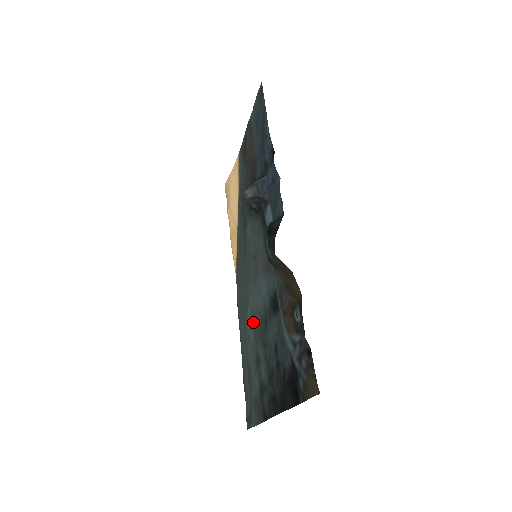
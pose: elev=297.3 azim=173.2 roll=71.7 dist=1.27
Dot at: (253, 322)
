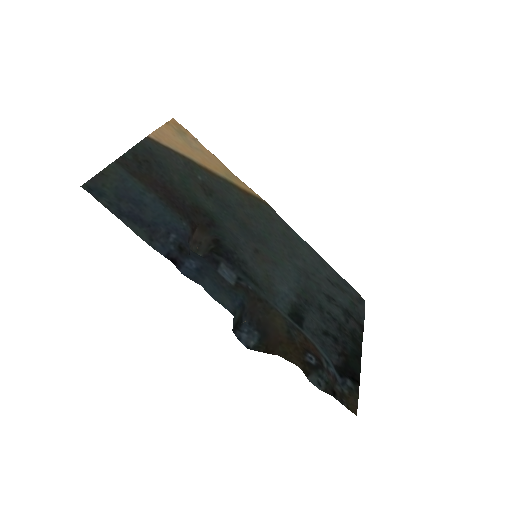
Dot at: (303, 273)
